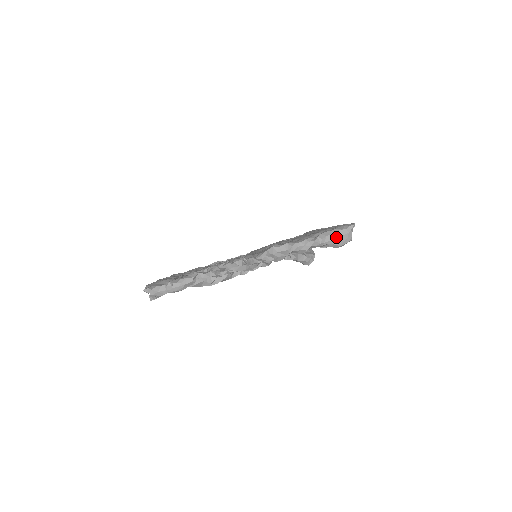
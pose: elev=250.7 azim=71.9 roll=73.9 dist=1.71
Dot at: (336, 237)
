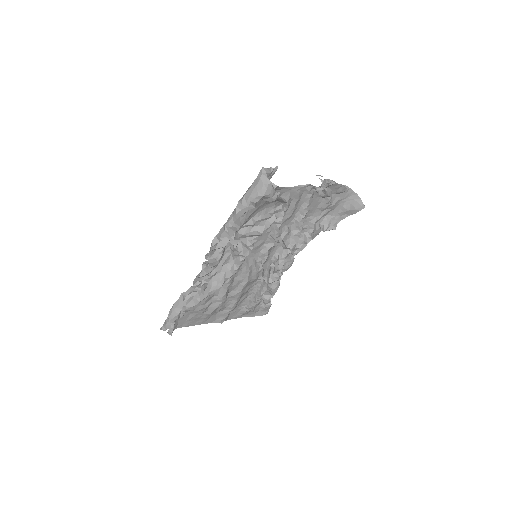
Dot at: (252, 190)
